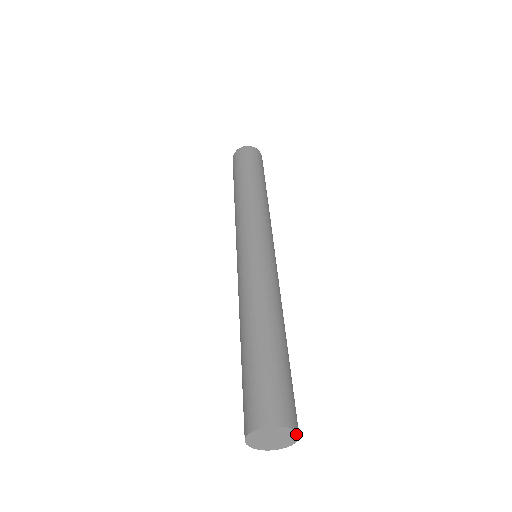
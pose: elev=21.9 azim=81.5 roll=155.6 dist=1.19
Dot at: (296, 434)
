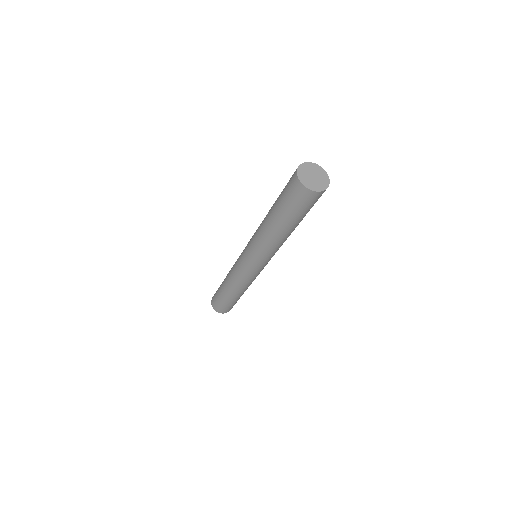
Dot at: (328, 178)
